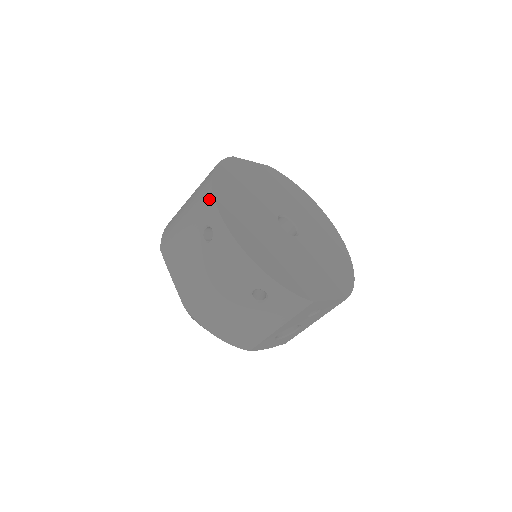
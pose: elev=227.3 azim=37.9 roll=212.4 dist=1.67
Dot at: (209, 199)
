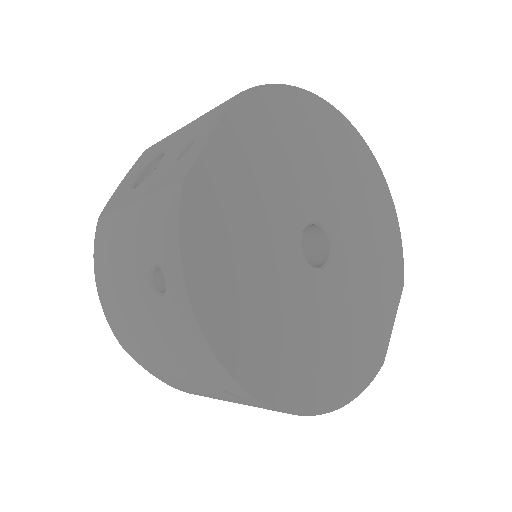
Dot at: (216, 368)
